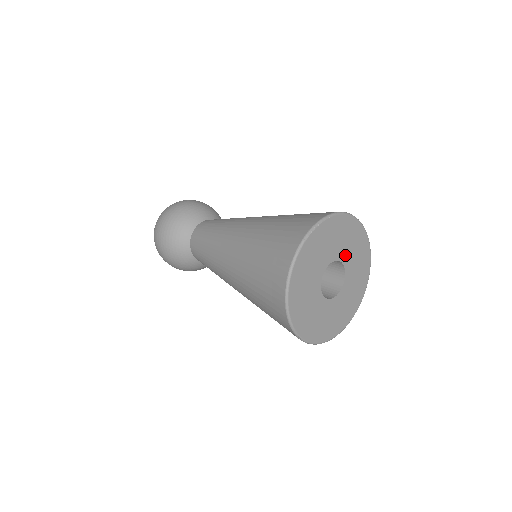
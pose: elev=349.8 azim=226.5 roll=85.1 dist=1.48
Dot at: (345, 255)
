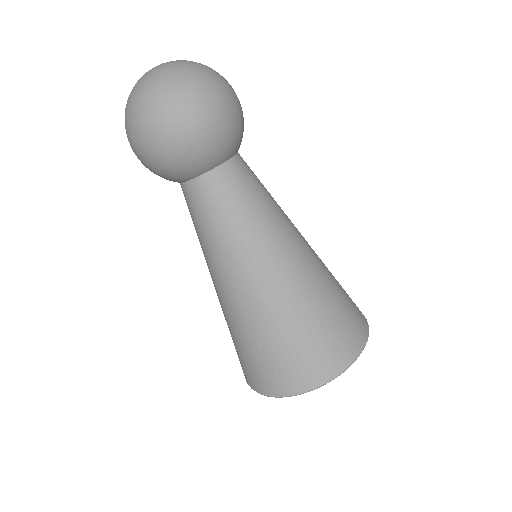
Dot at: occluded
